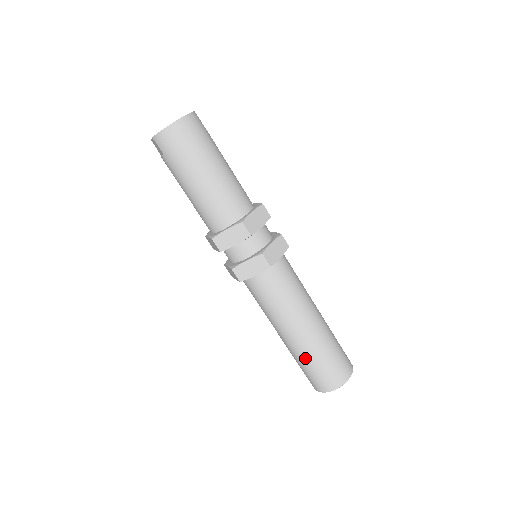
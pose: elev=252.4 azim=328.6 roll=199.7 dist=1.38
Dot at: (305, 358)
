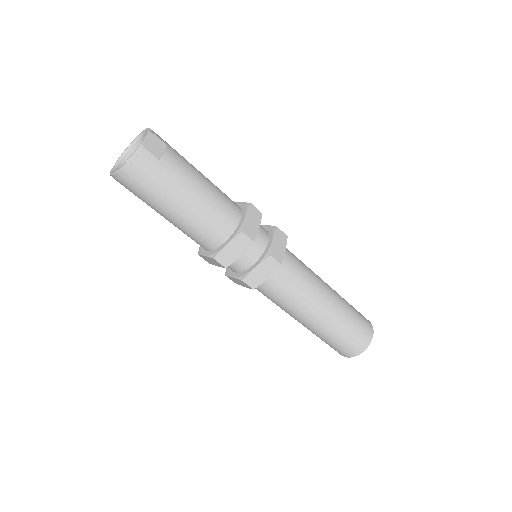
Dot at: occluded
